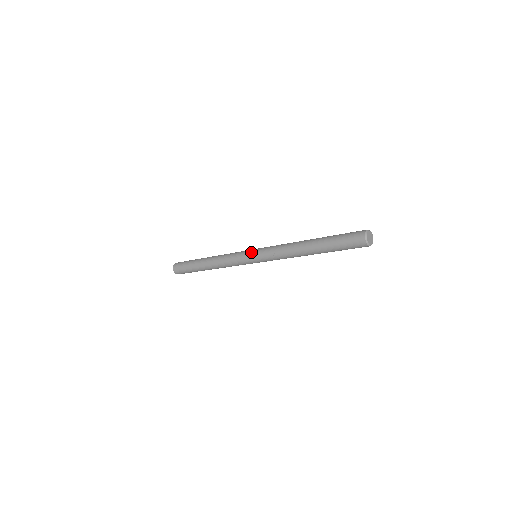
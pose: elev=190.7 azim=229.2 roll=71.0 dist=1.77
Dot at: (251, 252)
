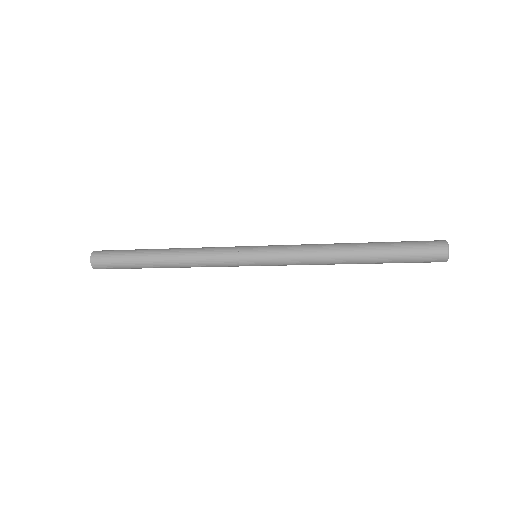
Dot at: (253, 249)
